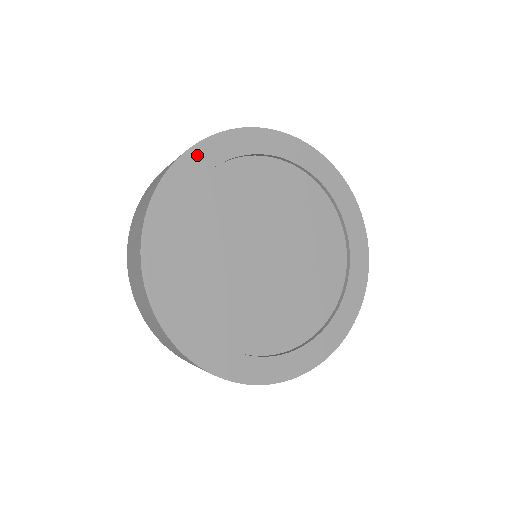
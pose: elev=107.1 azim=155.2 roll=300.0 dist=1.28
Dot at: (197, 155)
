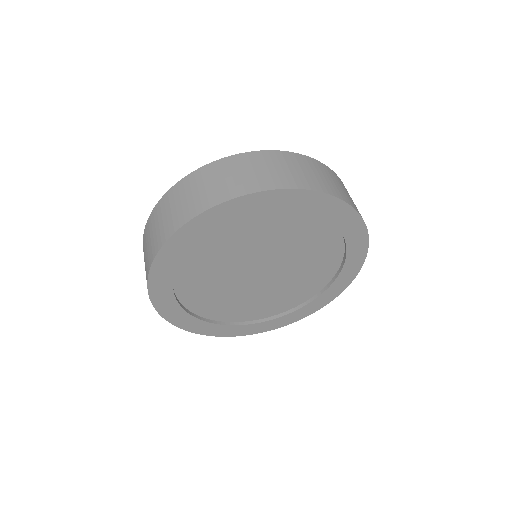
Dot at: (306, 197)
